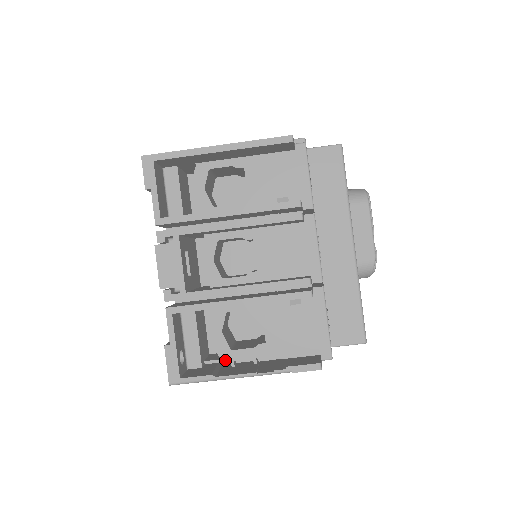
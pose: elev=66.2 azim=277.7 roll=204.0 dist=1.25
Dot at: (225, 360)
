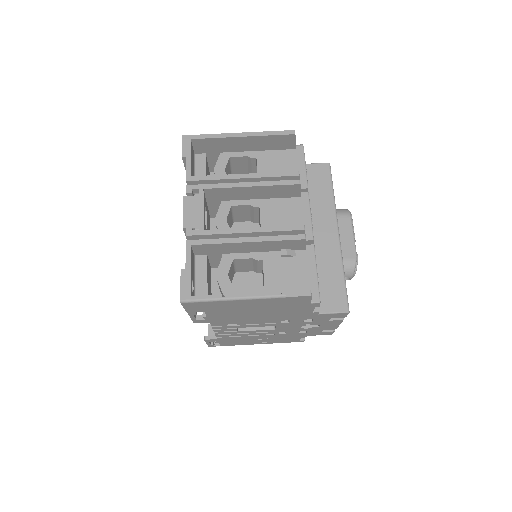
Dot at: occluded
